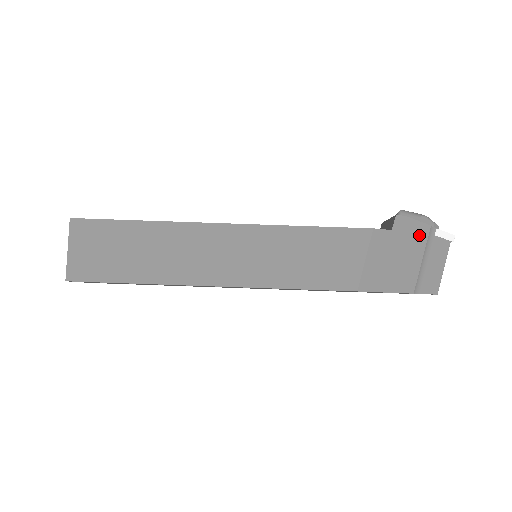
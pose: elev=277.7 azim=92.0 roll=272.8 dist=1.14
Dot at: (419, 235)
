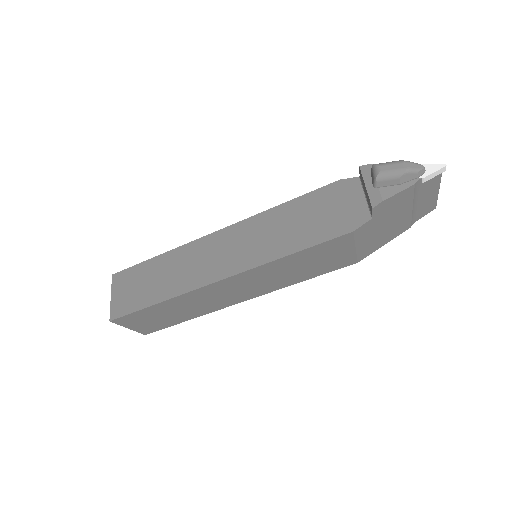
Dot at: (403, 199)
